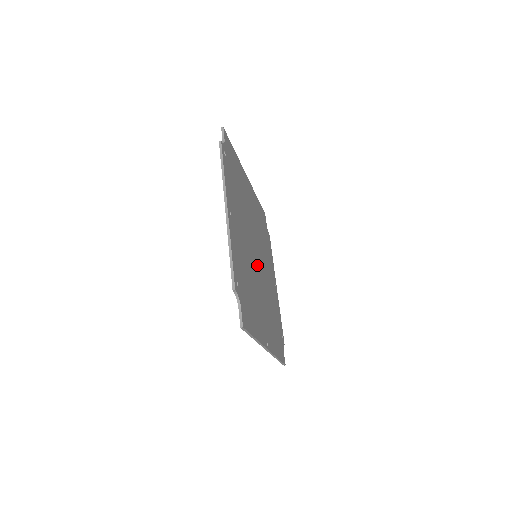
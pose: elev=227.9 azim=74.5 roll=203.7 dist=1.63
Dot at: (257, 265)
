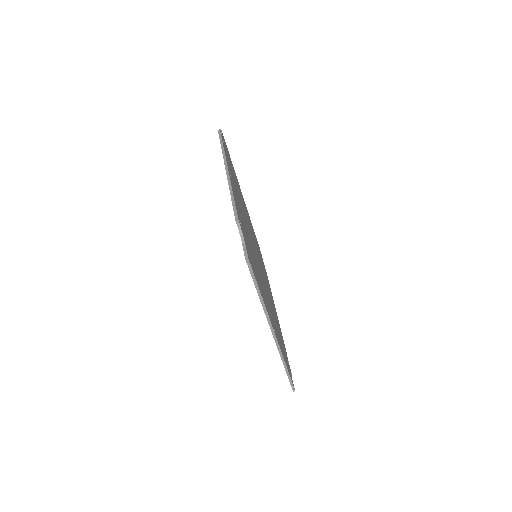
Dot at: occluded
